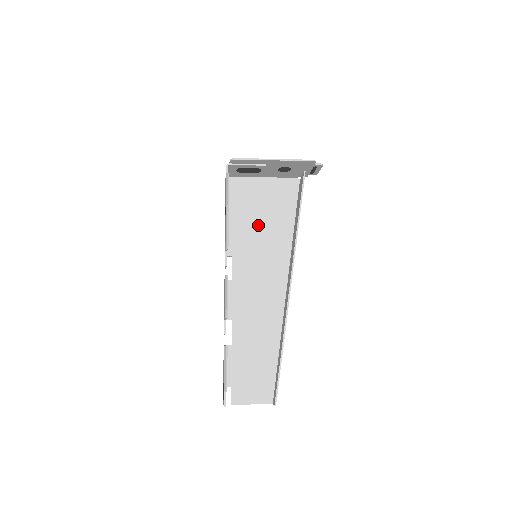
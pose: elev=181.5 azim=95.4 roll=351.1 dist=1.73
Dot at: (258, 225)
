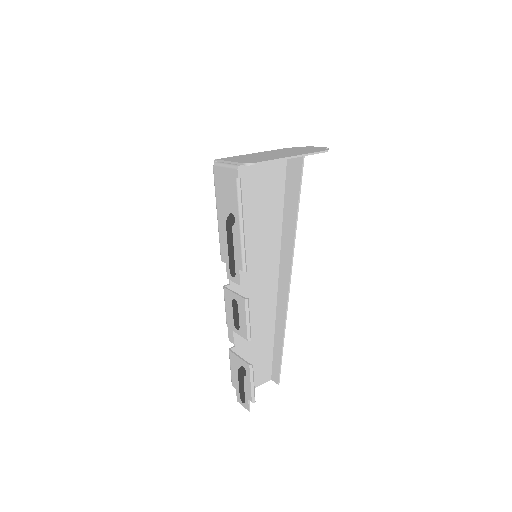
Dot at: (250, 216)
